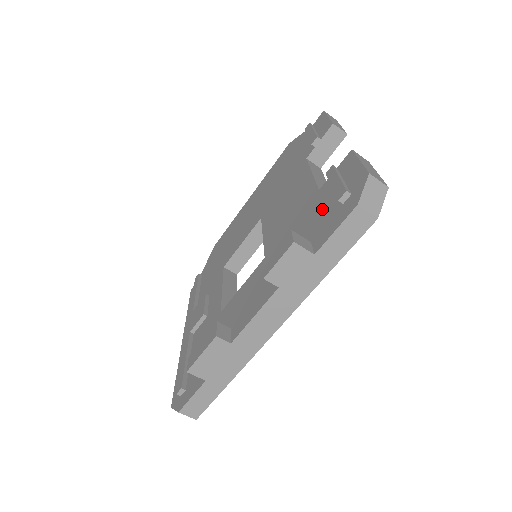
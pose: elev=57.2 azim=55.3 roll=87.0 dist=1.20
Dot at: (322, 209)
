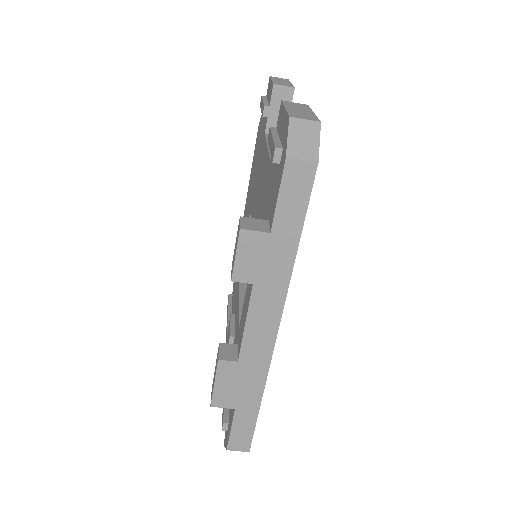
Dot at: (271, 179)
